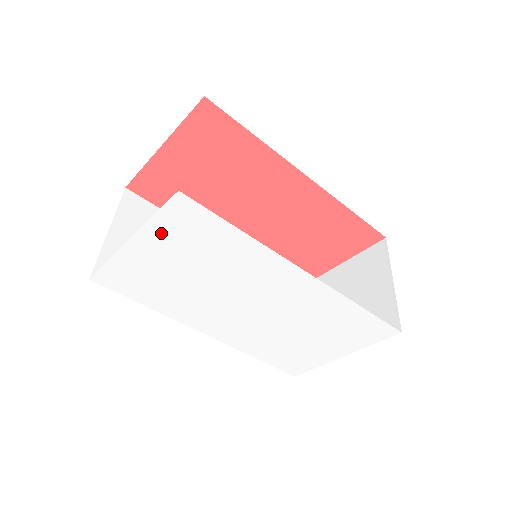
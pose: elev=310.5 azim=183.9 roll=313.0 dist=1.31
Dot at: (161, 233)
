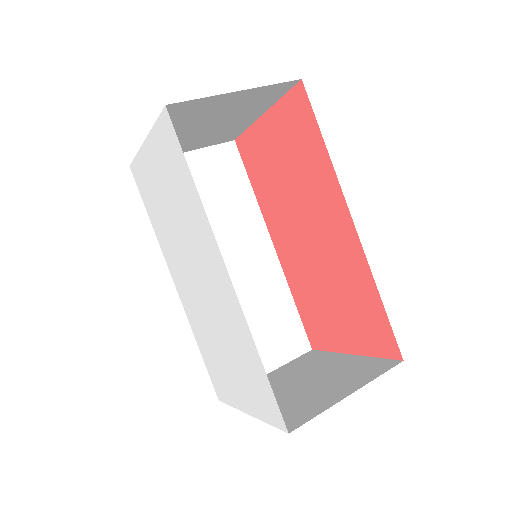
Dot at: (158, 146)
